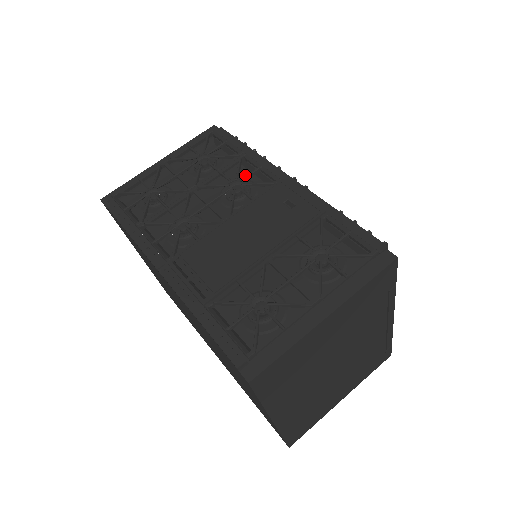
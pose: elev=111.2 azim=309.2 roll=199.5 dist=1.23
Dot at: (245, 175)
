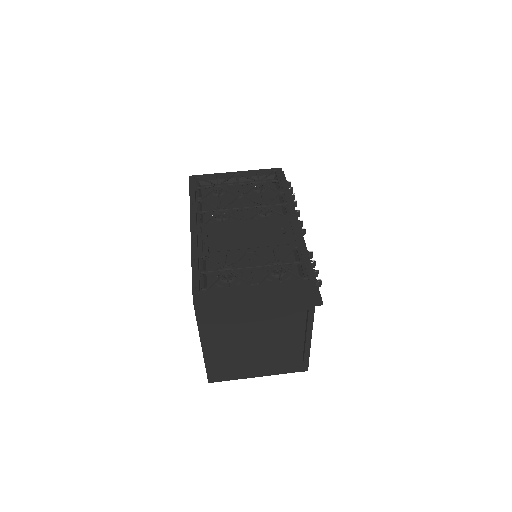
Dot at: occluded
